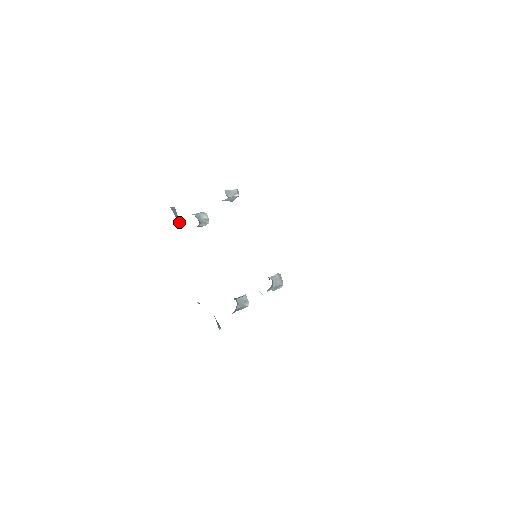
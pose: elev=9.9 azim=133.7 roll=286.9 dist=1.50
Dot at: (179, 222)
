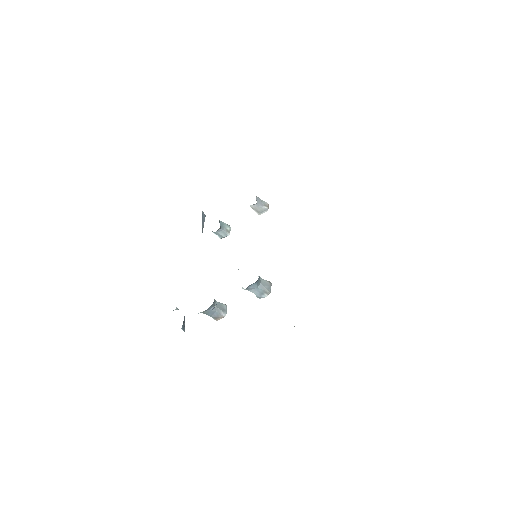
Dot at: (202, 225)
